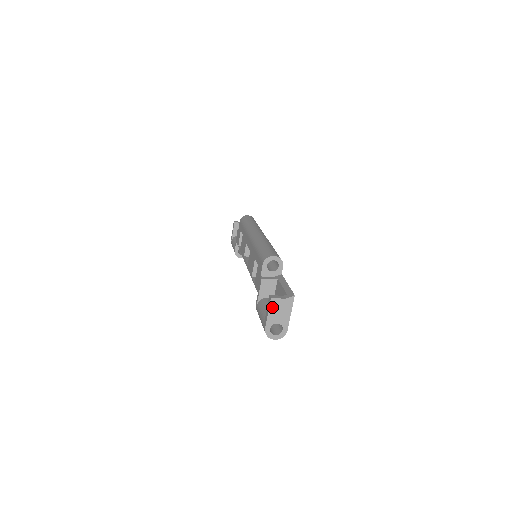
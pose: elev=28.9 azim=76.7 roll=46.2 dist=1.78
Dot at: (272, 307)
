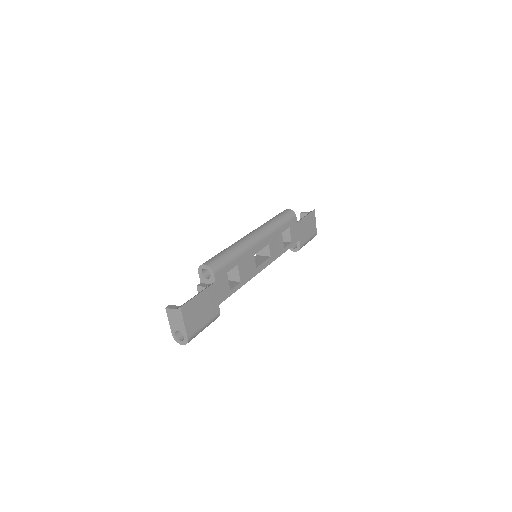
Dot at: (169, 316)
